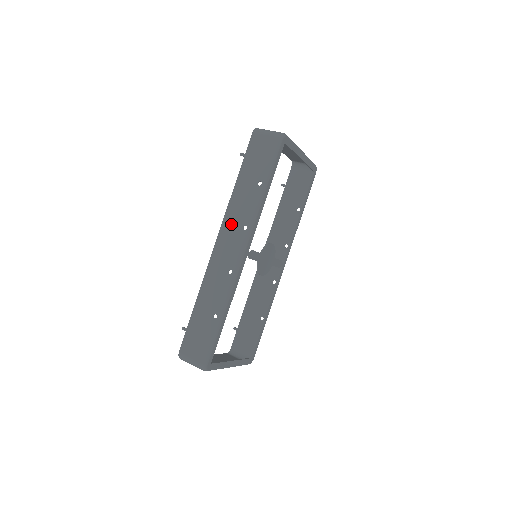
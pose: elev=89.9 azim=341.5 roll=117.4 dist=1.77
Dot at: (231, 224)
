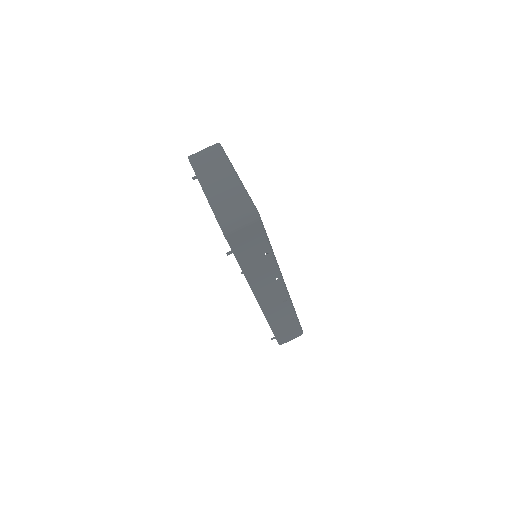
Dot at: (262, 287)
